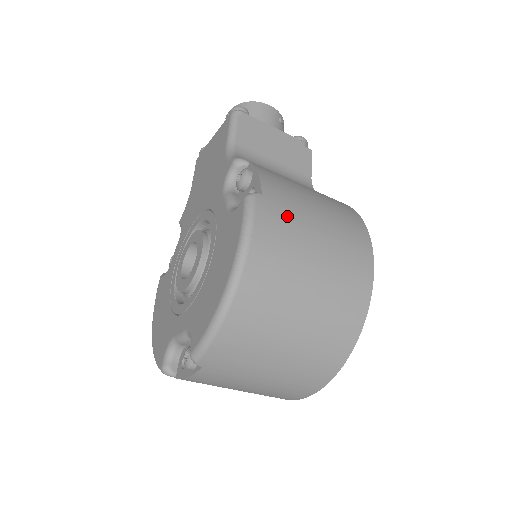
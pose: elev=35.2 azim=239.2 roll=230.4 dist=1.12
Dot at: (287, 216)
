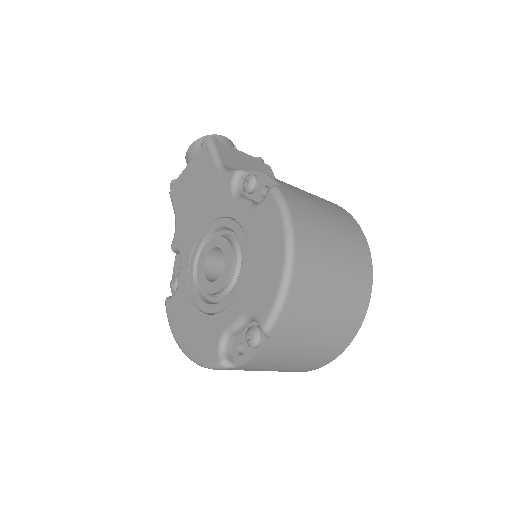
Dot at: (302, 200)
